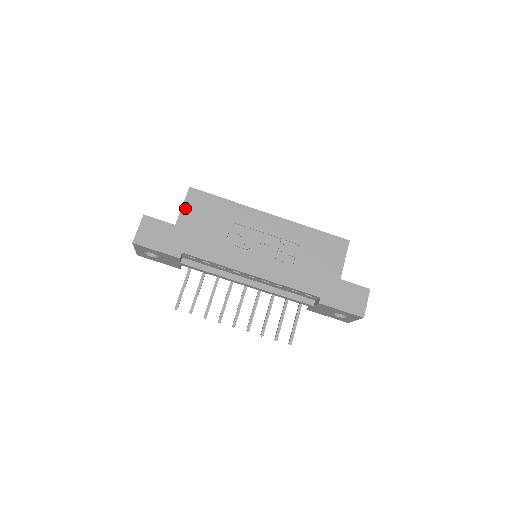
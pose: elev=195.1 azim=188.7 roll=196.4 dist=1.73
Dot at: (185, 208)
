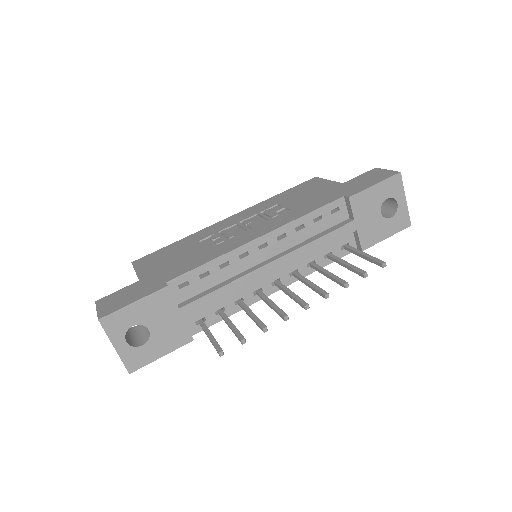
Dot at: (139, 270)
